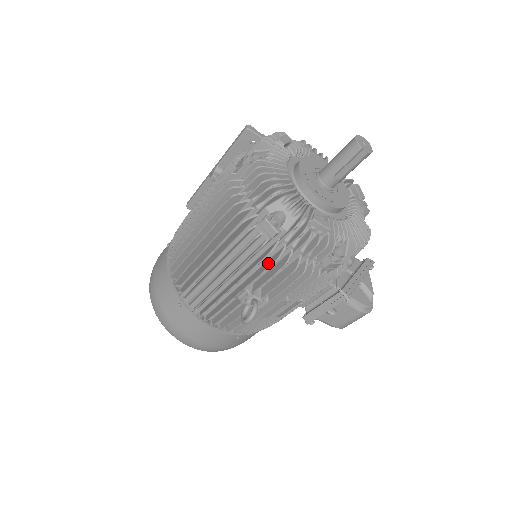
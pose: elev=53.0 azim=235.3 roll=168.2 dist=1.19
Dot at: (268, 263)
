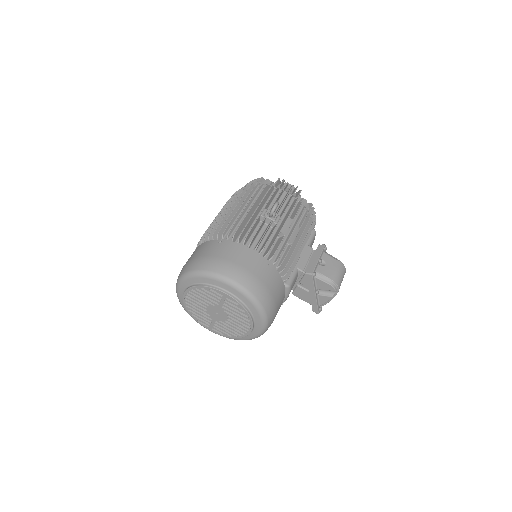
Dot at: (273, 194)
